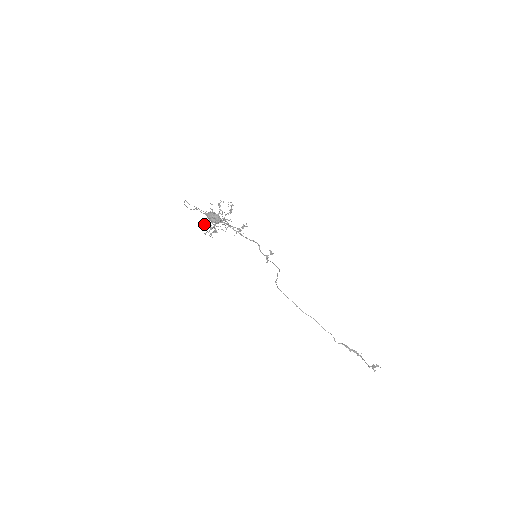
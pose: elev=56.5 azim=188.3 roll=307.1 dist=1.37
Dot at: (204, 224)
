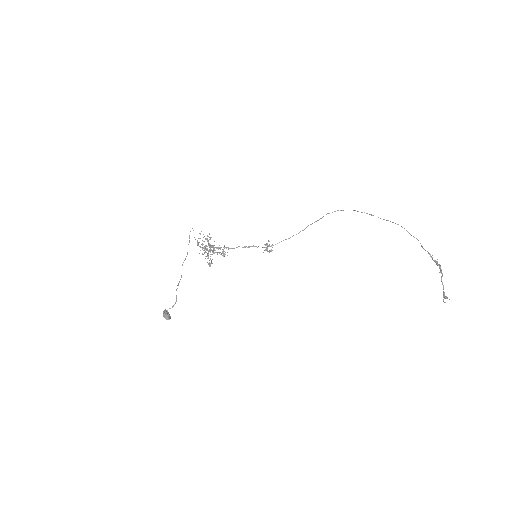
Dot at: occluded
